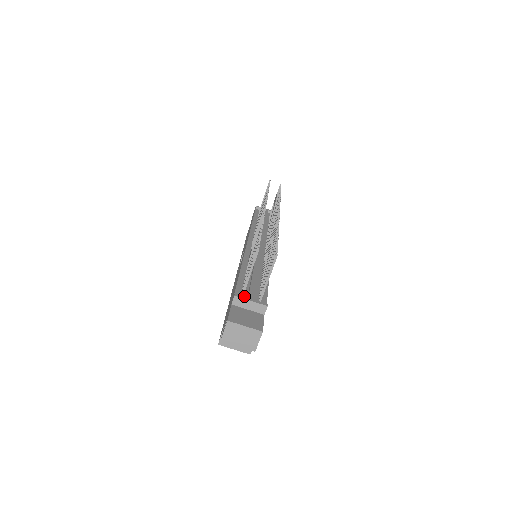
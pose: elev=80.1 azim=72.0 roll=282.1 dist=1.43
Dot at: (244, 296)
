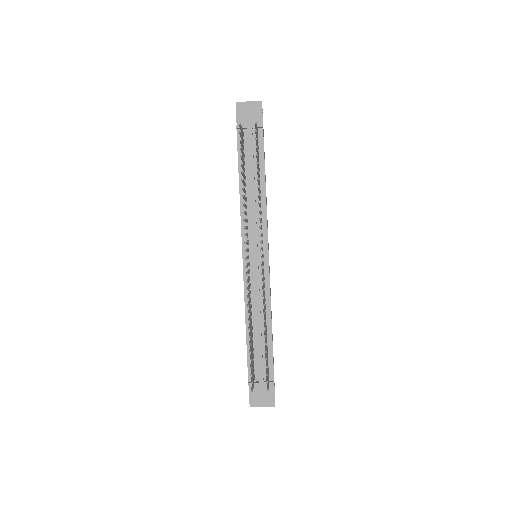
Dot at: (255, 375)
